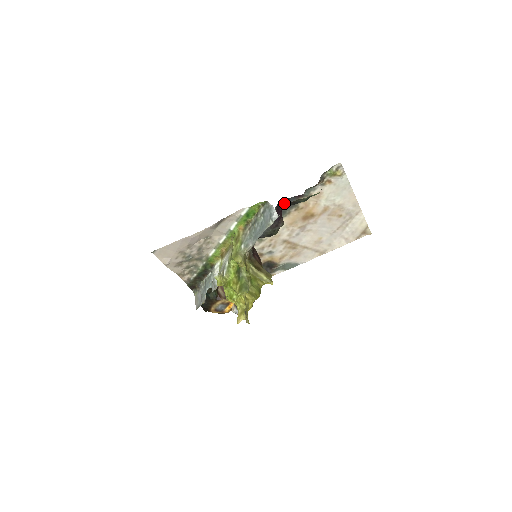
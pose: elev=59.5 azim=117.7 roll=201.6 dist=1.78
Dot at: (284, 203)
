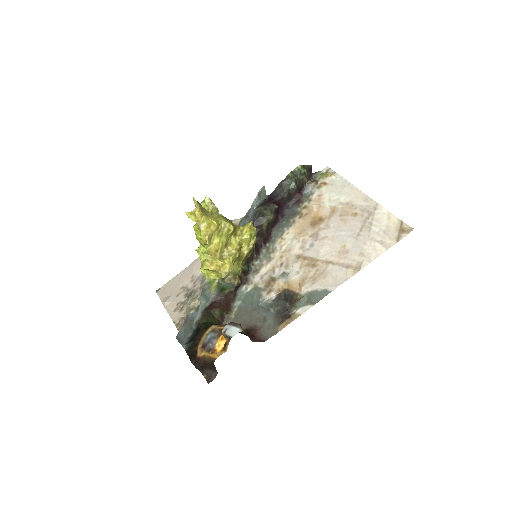
Dot at: (275, 193)
